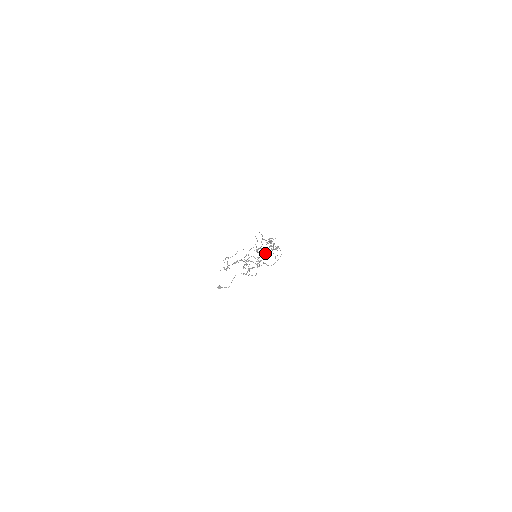
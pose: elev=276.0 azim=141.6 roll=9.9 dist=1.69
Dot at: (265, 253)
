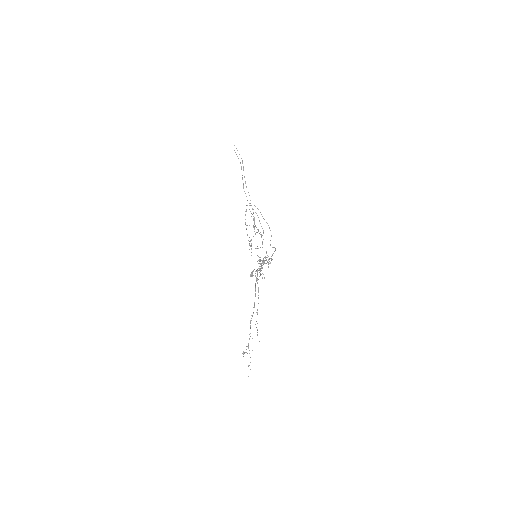
Dot at: occluded
